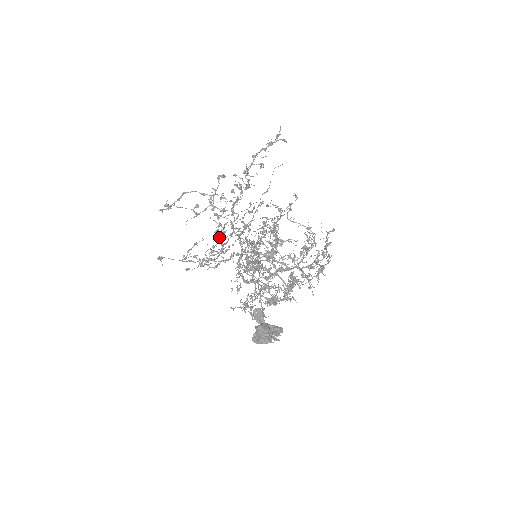
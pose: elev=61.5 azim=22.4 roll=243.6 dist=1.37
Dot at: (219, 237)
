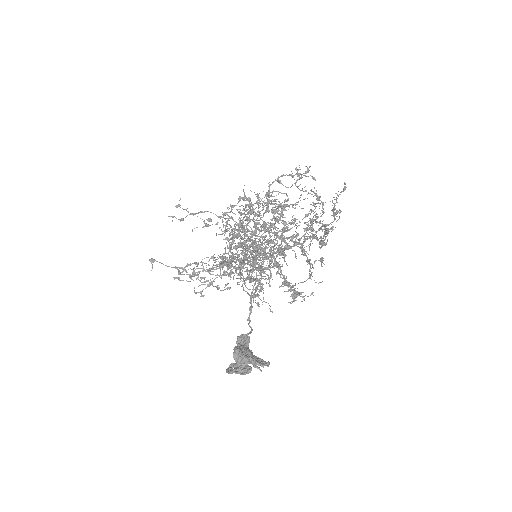
Dot at: (225, 272)
